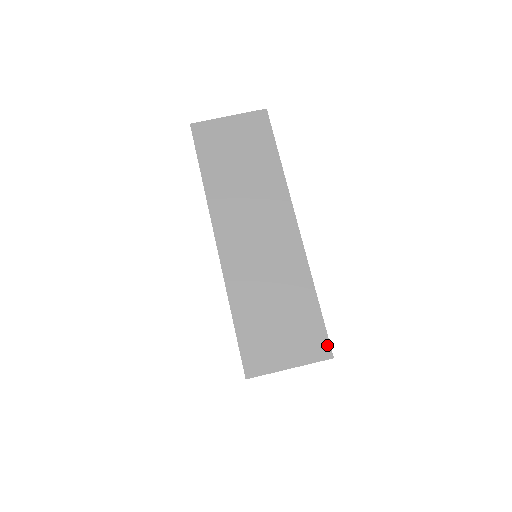
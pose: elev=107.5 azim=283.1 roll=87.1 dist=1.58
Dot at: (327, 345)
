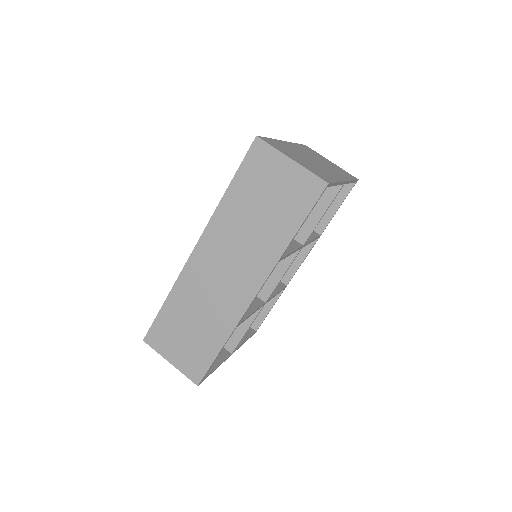
Dot at: (201, 376)
